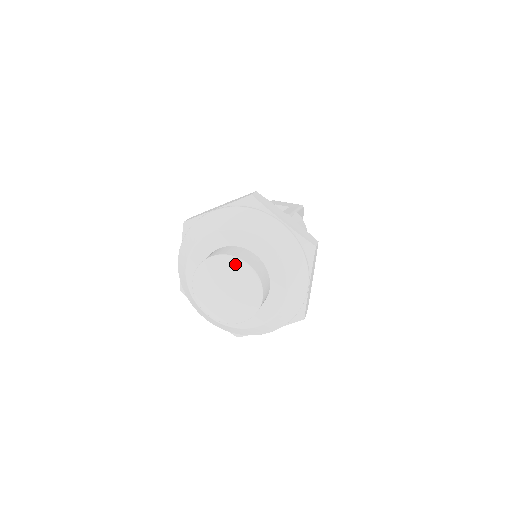
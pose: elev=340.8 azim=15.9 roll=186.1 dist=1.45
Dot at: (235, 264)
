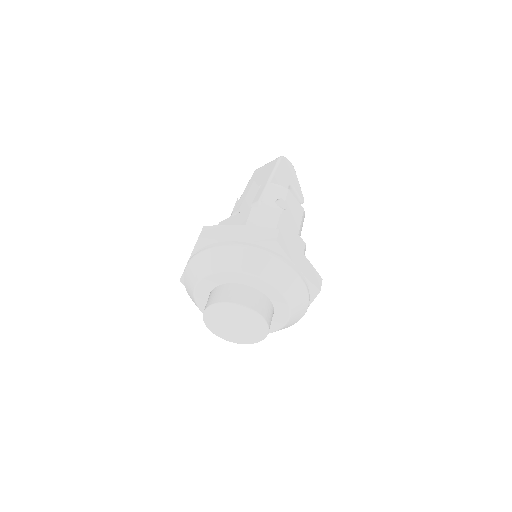
Dot at: (222, 308)
